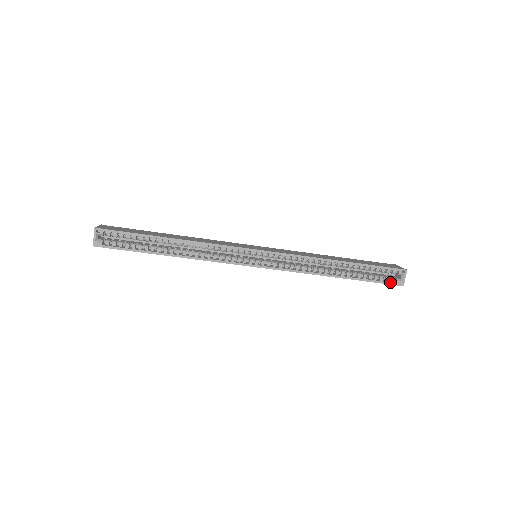
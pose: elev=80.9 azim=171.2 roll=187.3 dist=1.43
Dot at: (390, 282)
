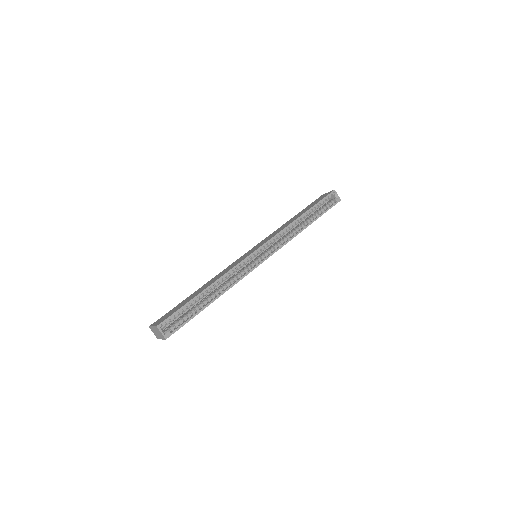
Dot at: (333, 204)
